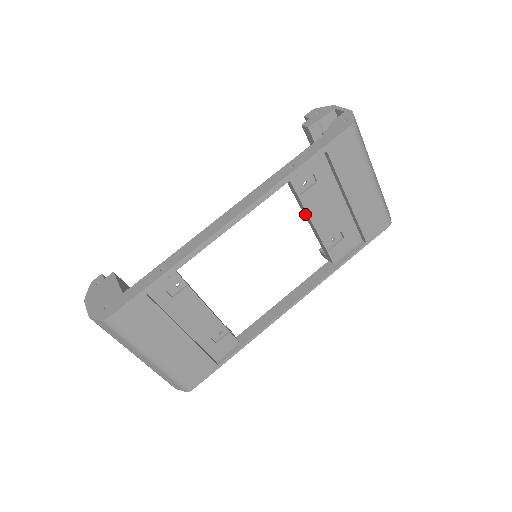
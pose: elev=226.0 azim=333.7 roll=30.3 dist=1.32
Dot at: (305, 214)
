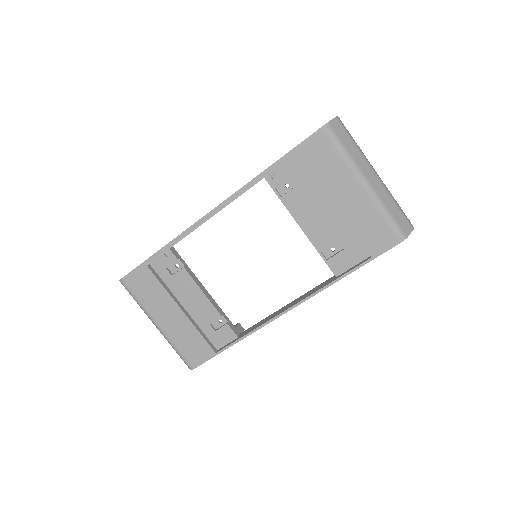
Dot at: (295, 218)
